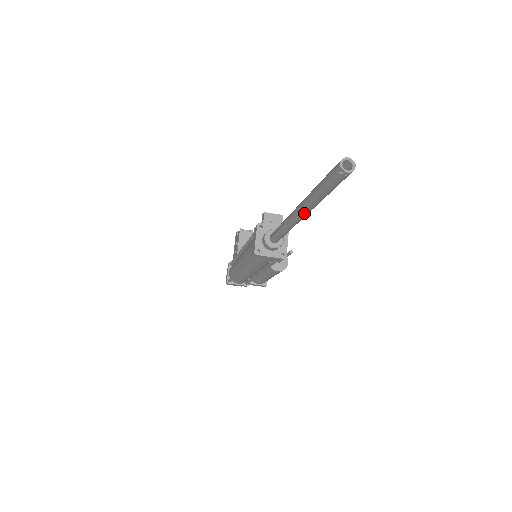
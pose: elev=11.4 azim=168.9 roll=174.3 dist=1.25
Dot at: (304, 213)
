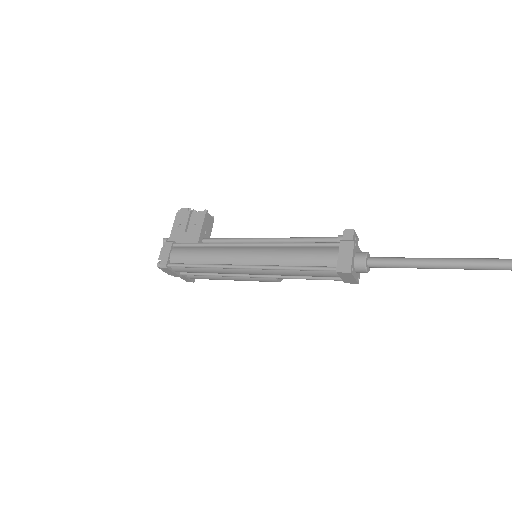
Dot at: (490, 269)
